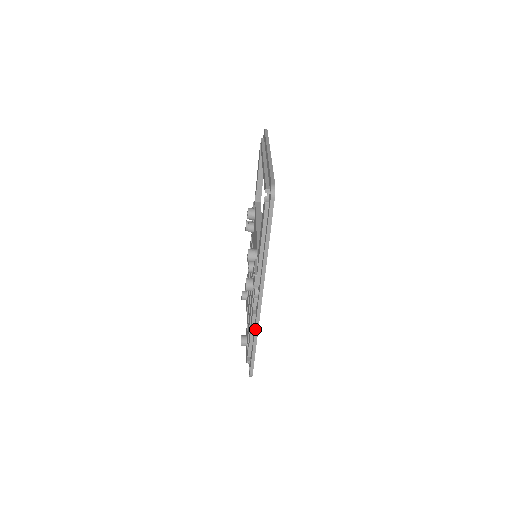
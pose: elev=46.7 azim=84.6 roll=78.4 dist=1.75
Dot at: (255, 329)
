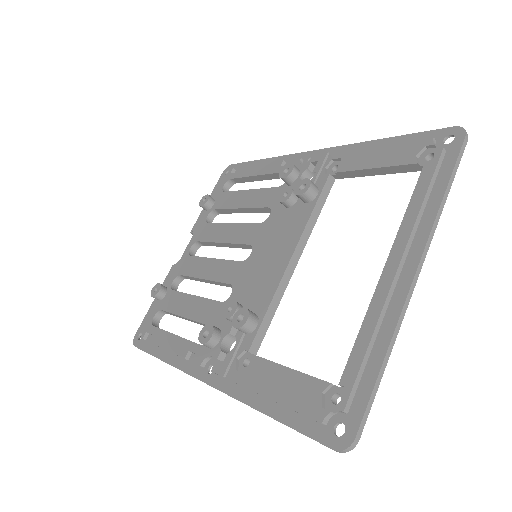
Dot at: (174, 366)
